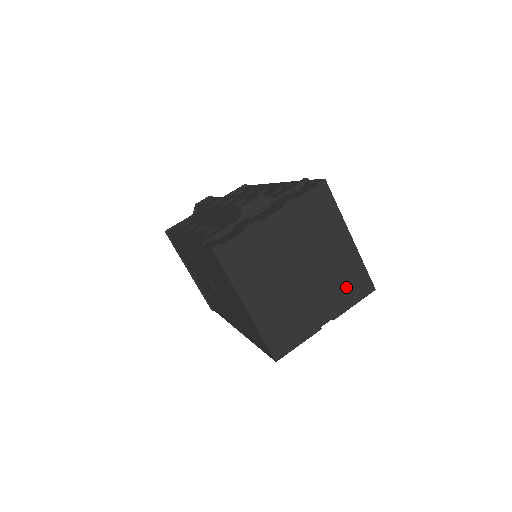
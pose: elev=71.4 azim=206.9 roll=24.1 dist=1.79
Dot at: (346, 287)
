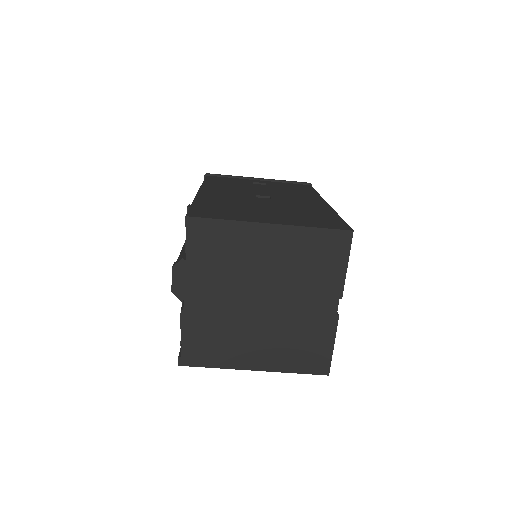
Dot at: (320, 264)
